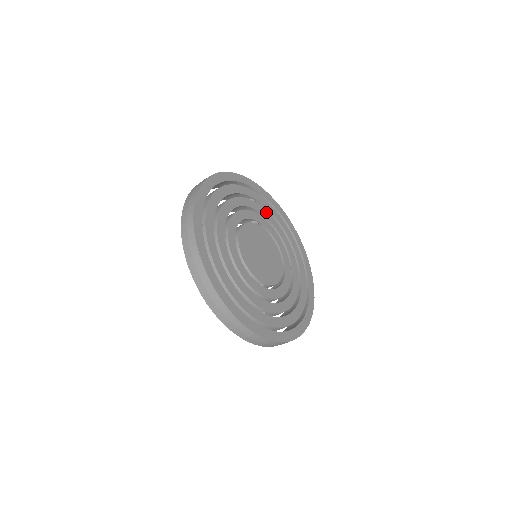
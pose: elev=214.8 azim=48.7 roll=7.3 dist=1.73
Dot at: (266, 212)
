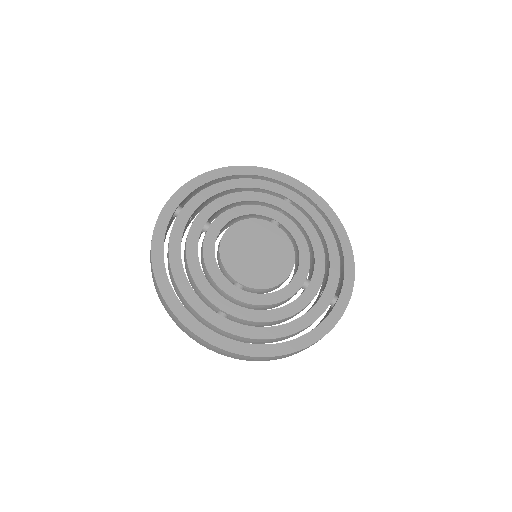
Dot at: (300, 214)
